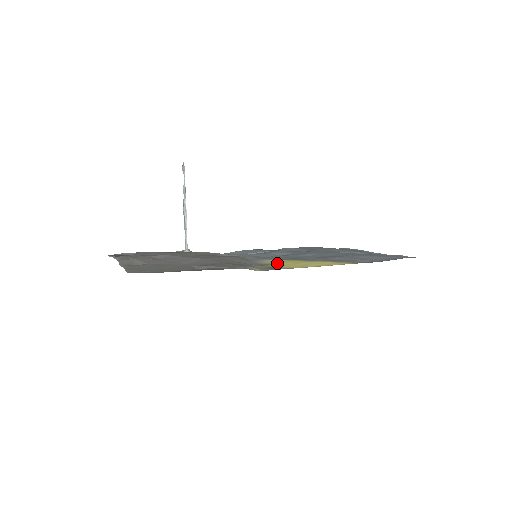
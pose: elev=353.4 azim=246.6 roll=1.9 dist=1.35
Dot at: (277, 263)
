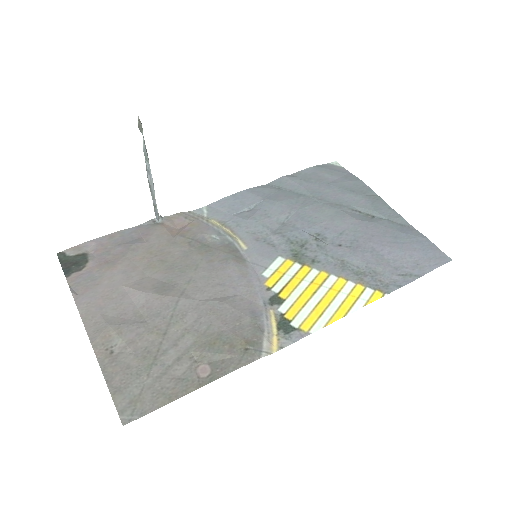
Dot at: (287, 290)
